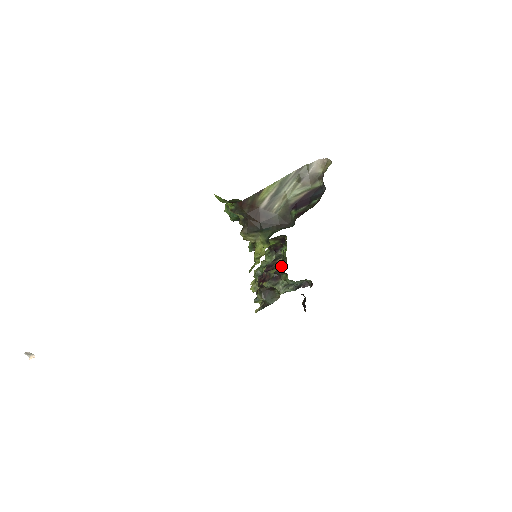
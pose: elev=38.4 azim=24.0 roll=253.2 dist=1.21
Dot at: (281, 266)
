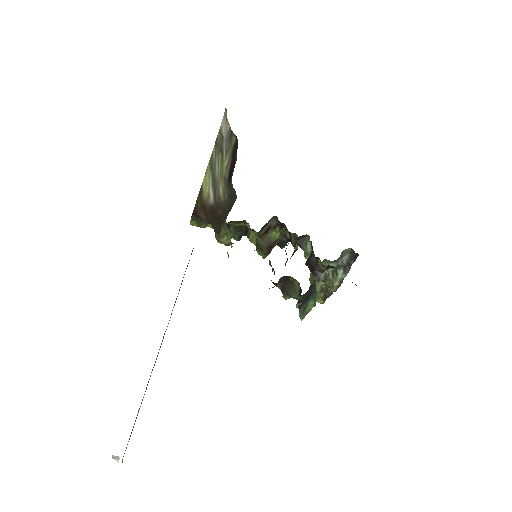
Dot at: (285, 250)
